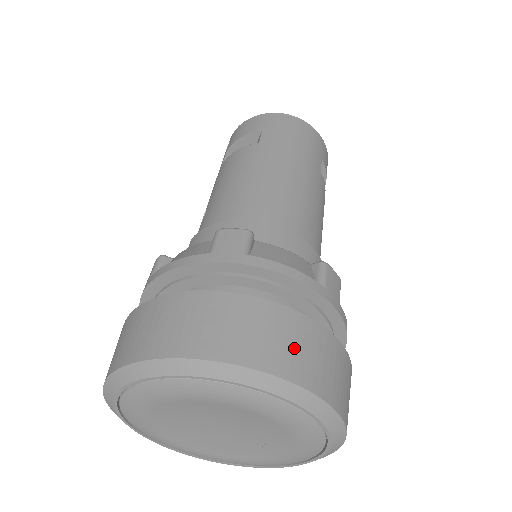
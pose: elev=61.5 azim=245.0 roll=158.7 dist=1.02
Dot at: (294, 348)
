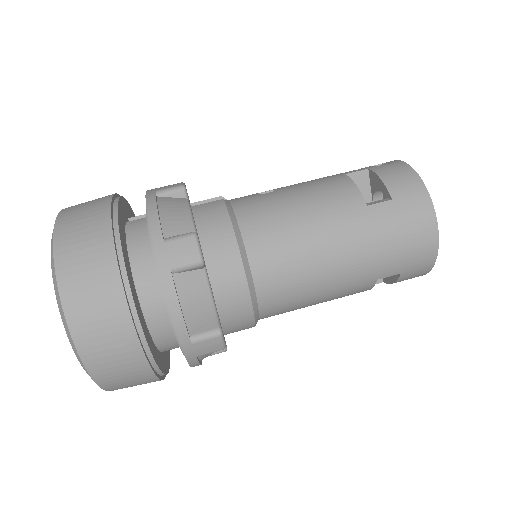
Dot at: (105, 344)
